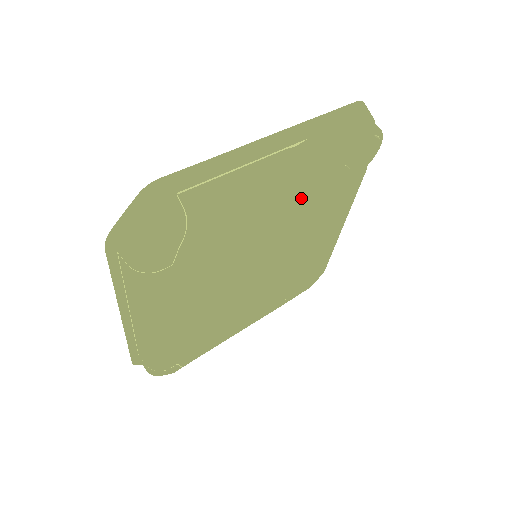
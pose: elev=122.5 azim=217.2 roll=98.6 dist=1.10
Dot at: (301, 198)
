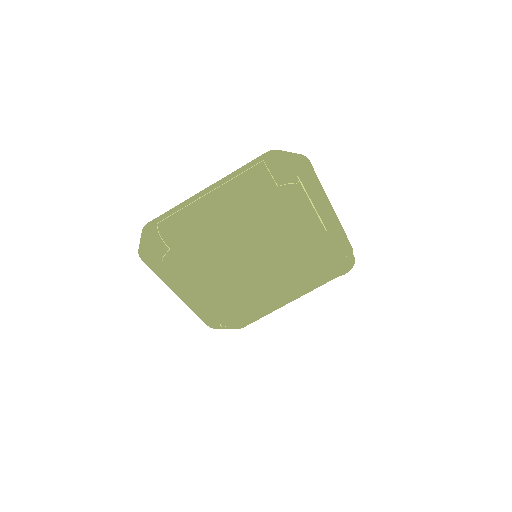
Dot at: (315, 244)
